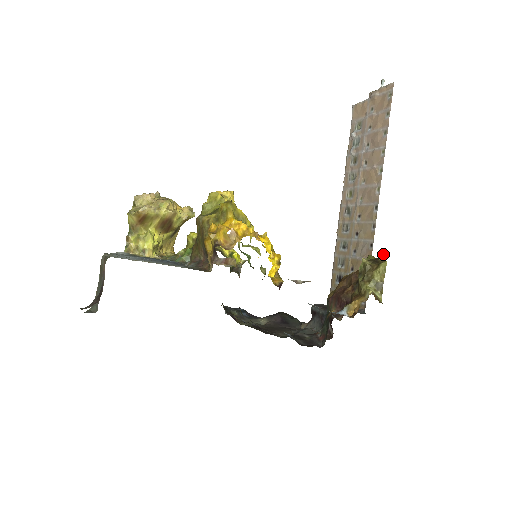
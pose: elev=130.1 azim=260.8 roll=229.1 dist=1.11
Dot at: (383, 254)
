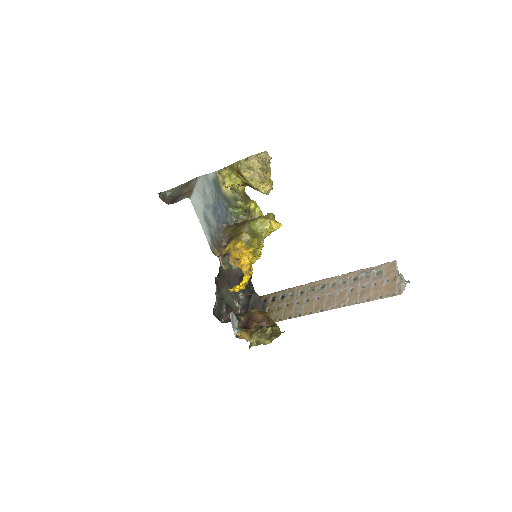
Dot at: occluded
